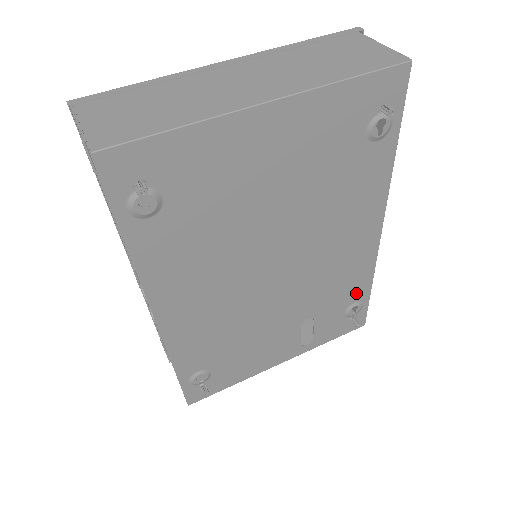
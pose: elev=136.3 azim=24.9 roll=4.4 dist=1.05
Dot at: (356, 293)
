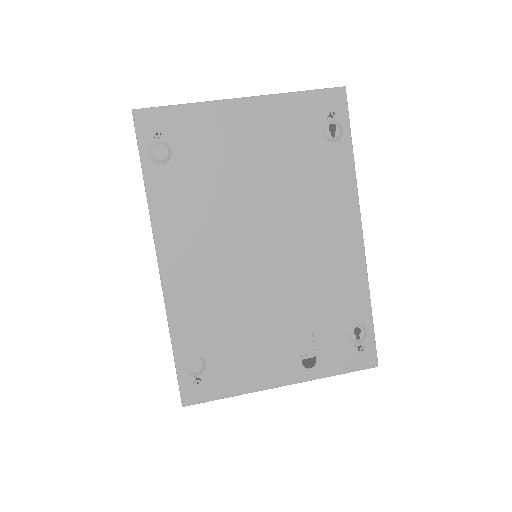
Dot at: (354, 309)
